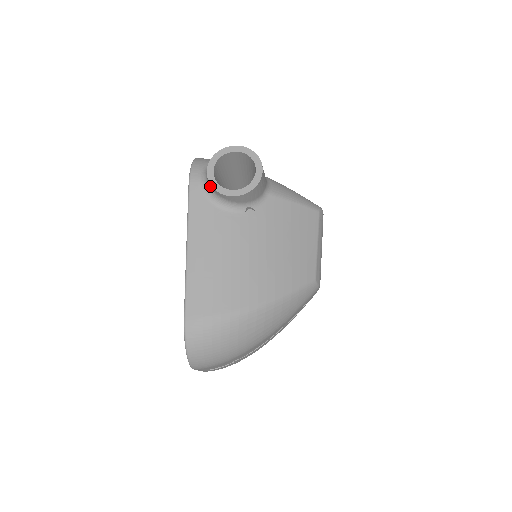
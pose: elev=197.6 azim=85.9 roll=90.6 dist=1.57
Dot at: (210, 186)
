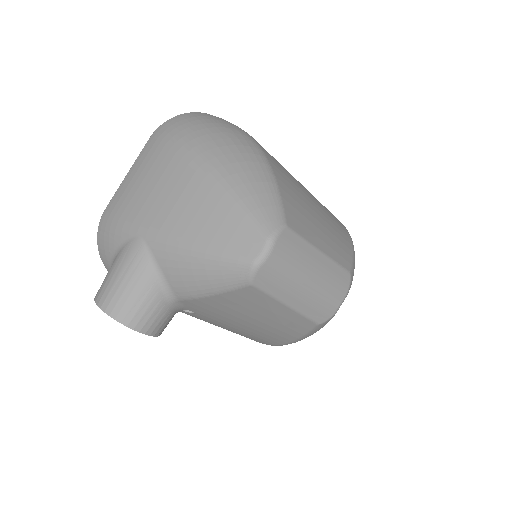
Dot at: occluded
